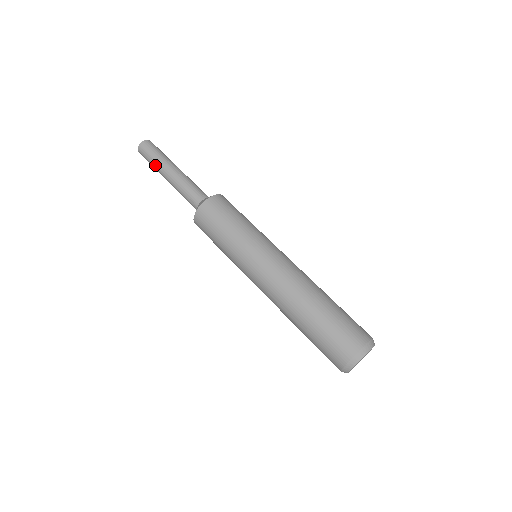
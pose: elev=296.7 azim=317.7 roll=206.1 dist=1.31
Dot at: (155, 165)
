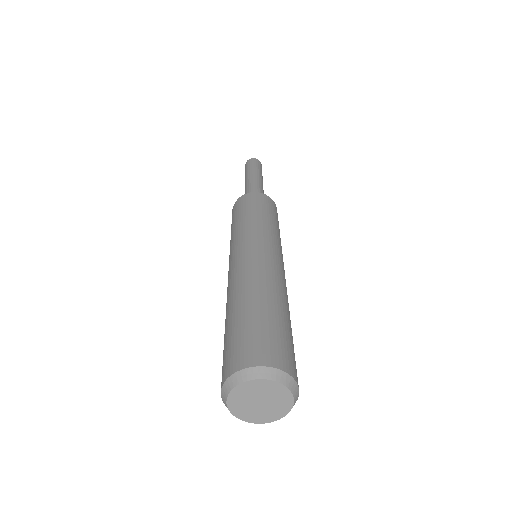
Dot at: (250, 170)
